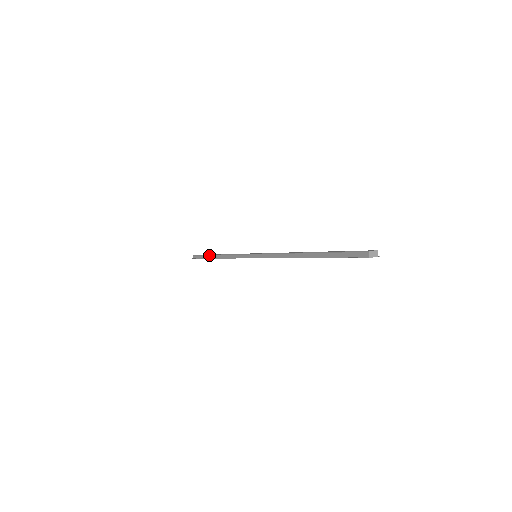
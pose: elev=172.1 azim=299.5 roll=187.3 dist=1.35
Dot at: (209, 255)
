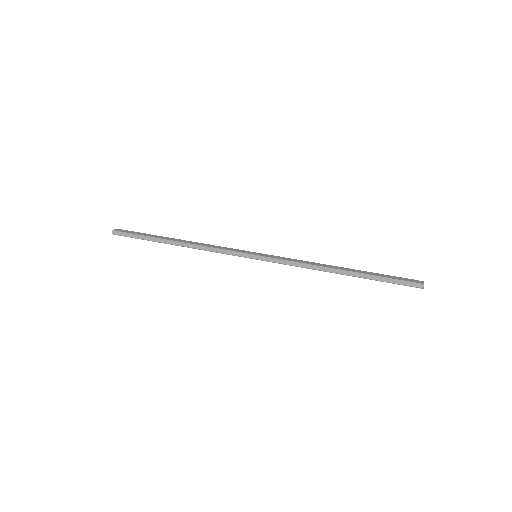
Dot at: (158, 239)
